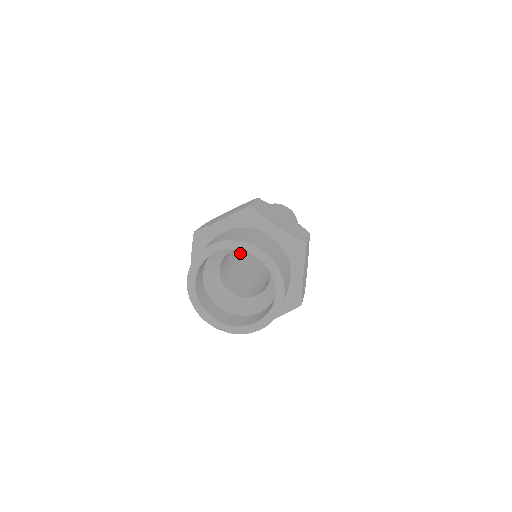
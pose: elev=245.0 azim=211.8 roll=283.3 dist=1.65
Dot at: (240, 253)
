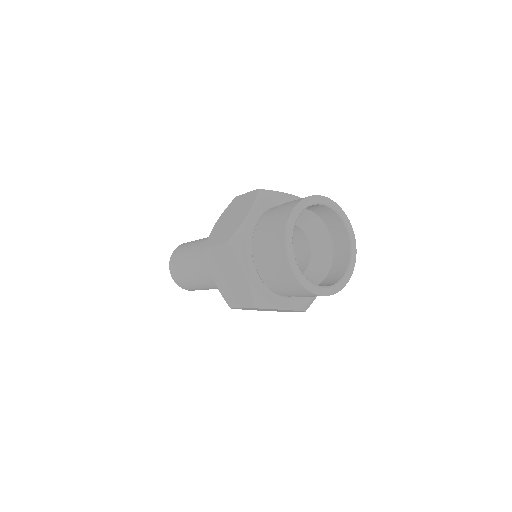
Dot at: occluded
